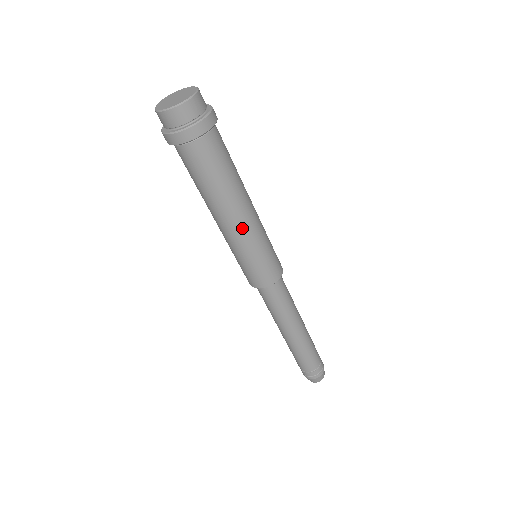
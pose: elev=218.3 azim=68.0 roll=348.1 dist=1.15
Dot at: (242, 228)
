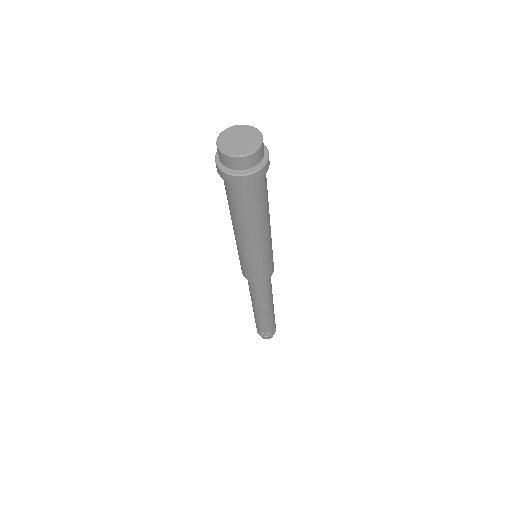
Dot at: (258, 244)
